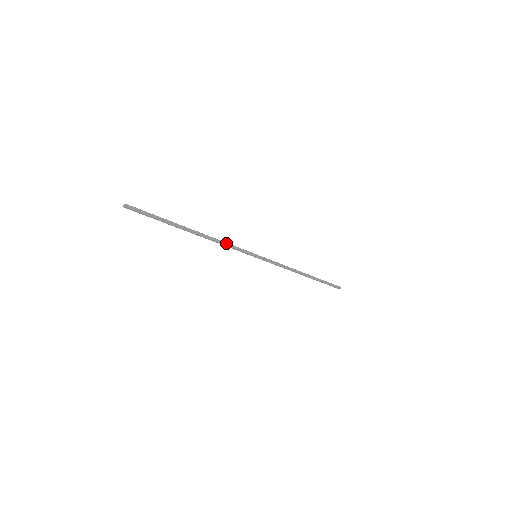
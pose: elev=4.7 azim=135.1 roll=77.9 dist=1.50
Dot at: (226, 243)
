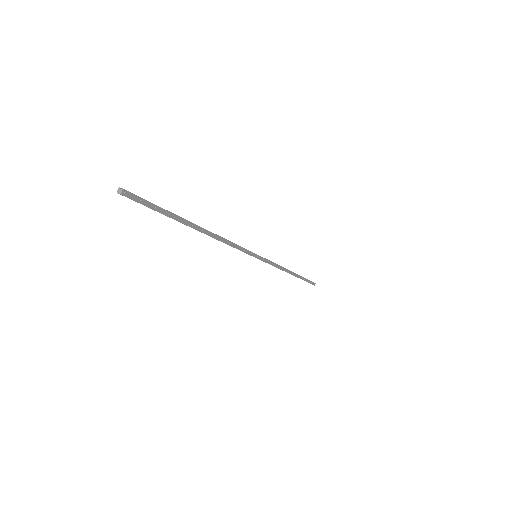
Dot at: (232, 243)
